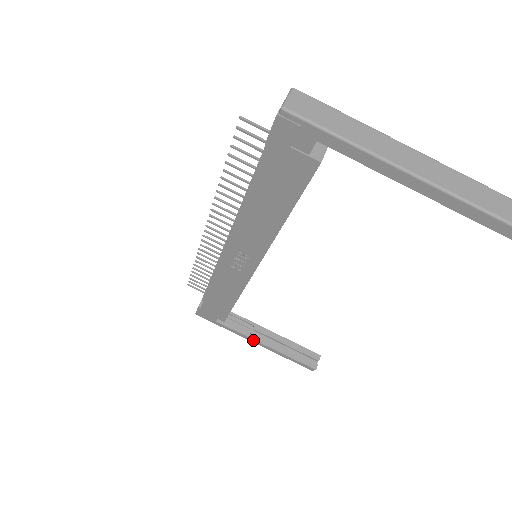
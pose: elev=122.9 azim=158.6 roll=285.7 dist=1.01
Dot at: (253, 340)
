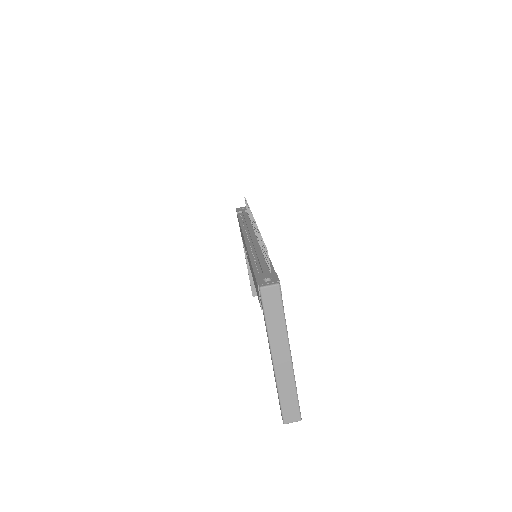
Dot at: (244, 252)
